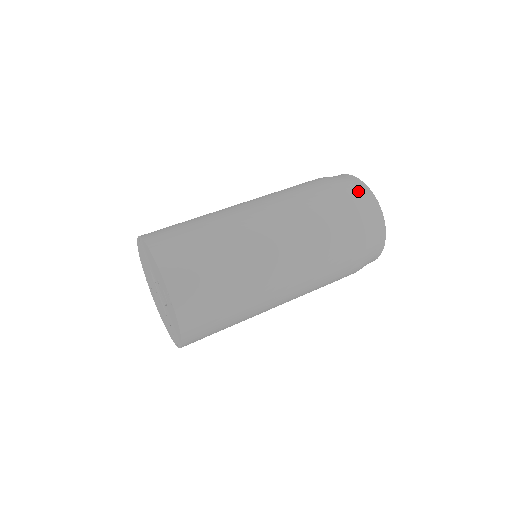
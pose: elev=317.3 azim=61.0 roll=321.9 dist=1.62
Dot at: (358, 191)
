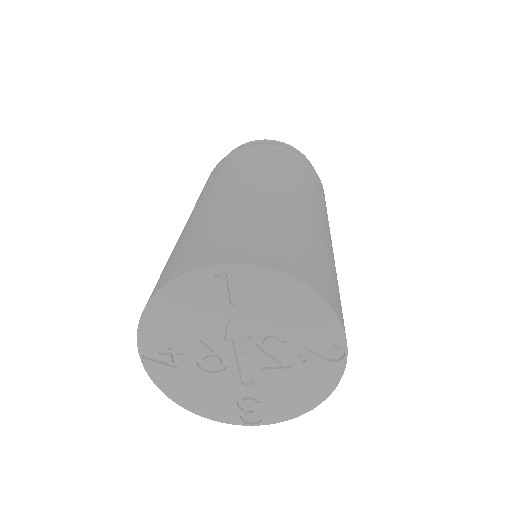
Dot at: occluded
